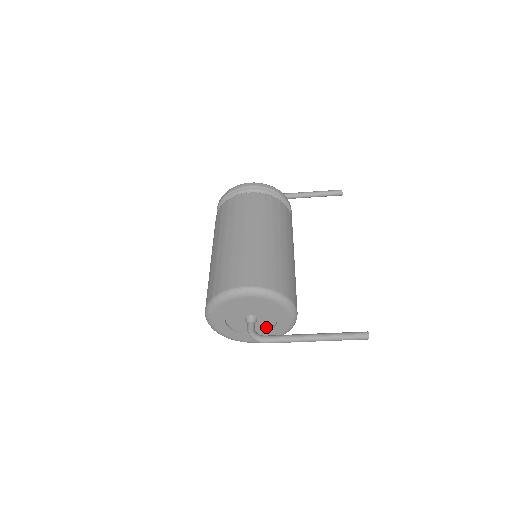
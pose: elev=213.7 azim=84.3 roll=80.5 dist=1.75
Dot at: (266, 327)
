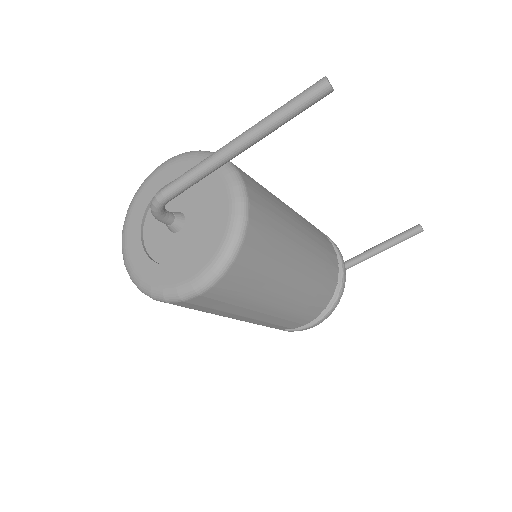
Dot at: (201, 234)
